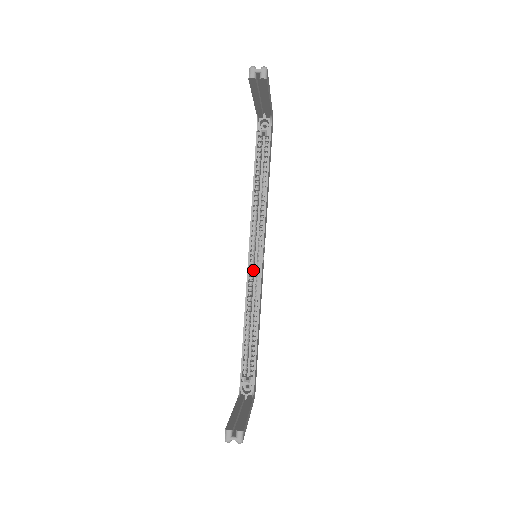
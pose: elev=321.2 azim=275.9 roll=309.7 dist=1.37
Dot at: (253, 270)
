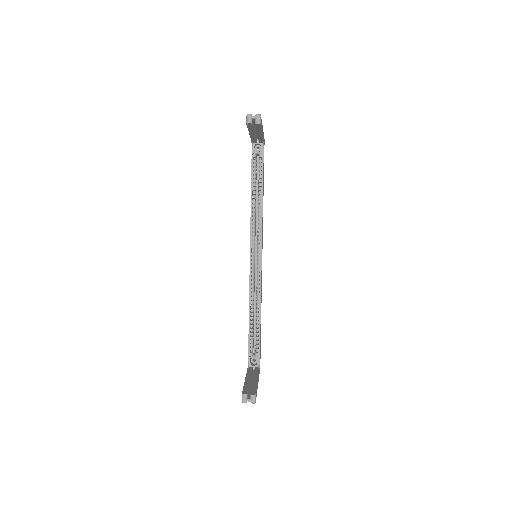
Dot at: (254, 267)
